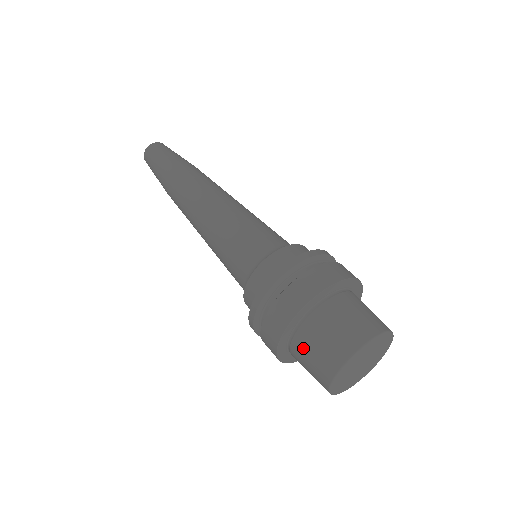
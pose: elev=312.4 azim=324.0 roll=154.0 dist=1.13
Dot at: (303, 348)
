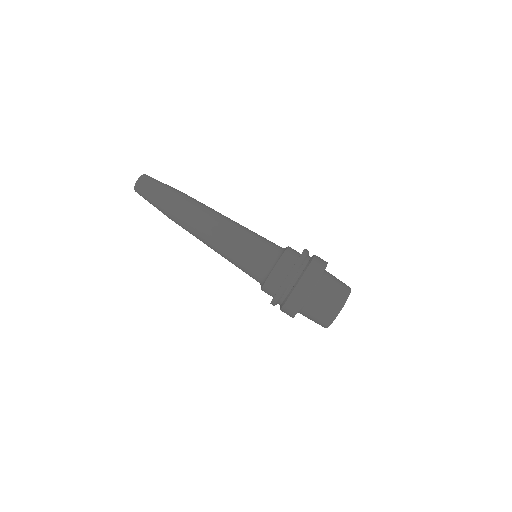
Dot at: occluded
